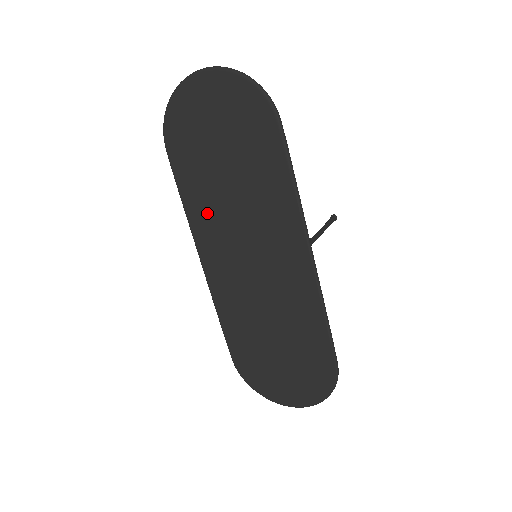
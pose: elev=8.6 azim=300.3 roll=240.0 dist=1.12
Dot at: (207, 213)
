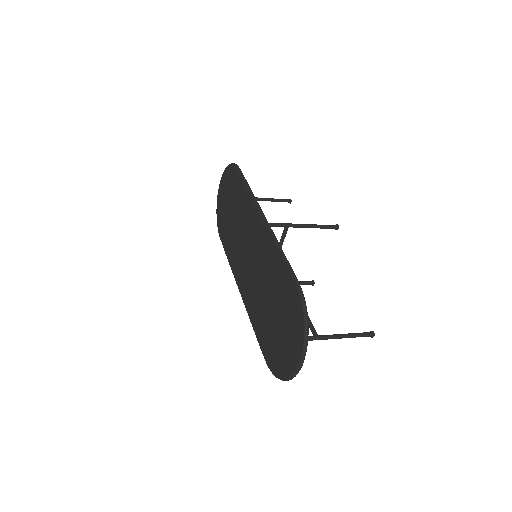
Dot at: (234, 252)
